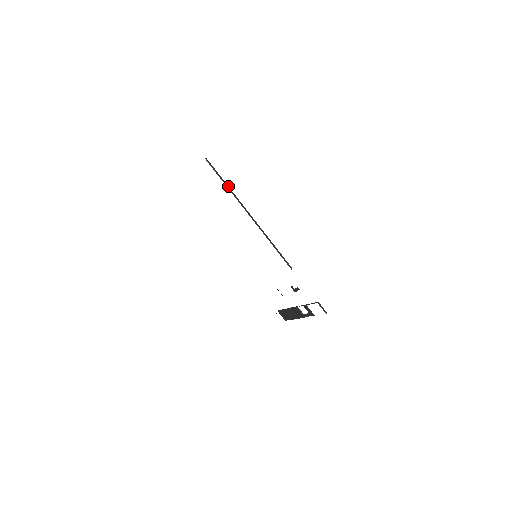
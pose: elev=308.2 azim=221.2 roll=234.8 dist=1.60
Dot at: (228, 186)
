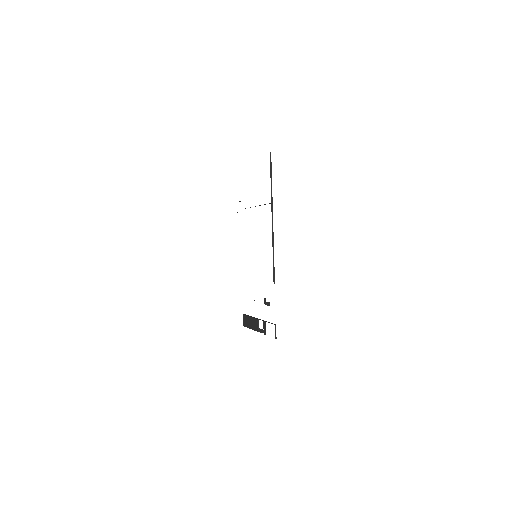
Dot at: occluded
